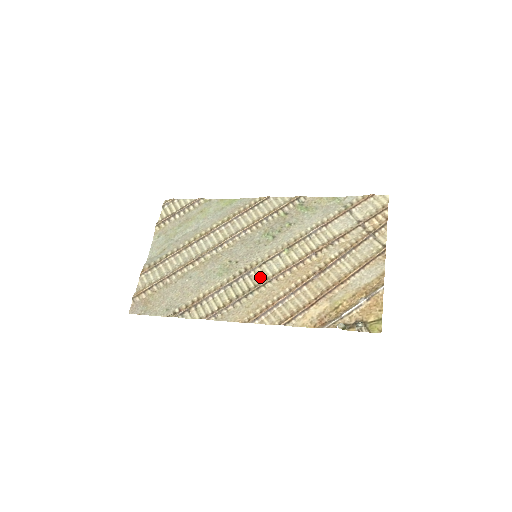
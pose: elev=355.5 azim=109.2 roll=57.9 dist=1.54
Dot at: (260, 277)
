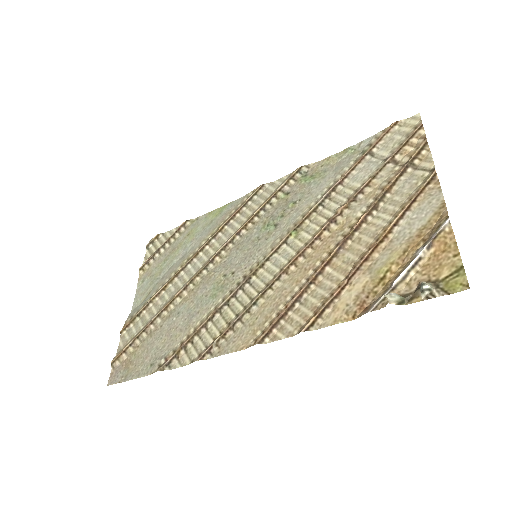
Dot at: (264, 279)
